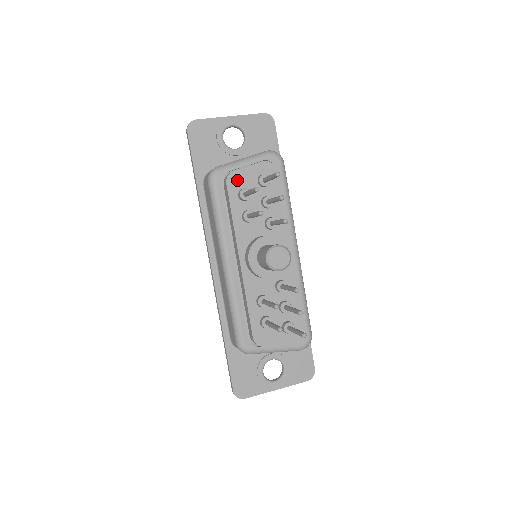
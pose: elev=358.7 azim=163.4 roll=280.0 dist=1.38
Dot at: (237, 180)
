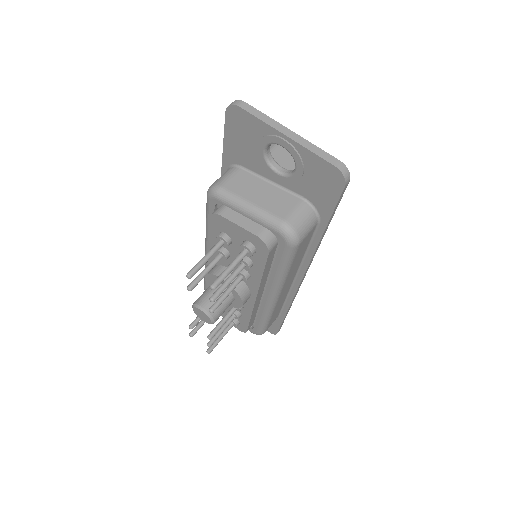
Dot at: (222, 224)
